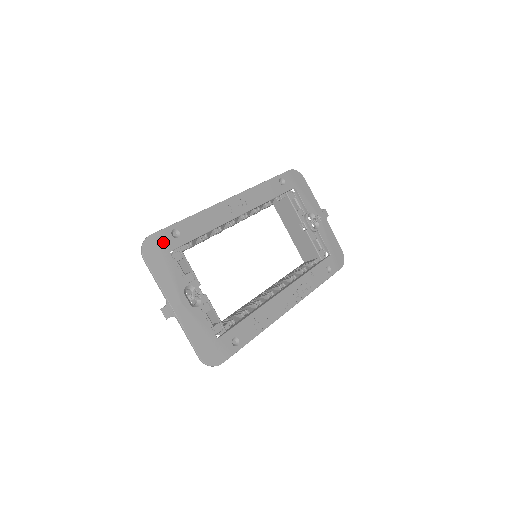
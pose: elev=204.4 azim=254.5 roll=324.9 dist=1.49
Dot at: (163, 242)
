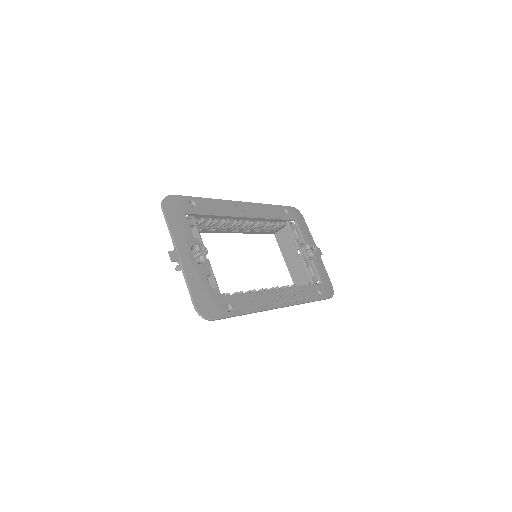
Dot at: (181, 204)
